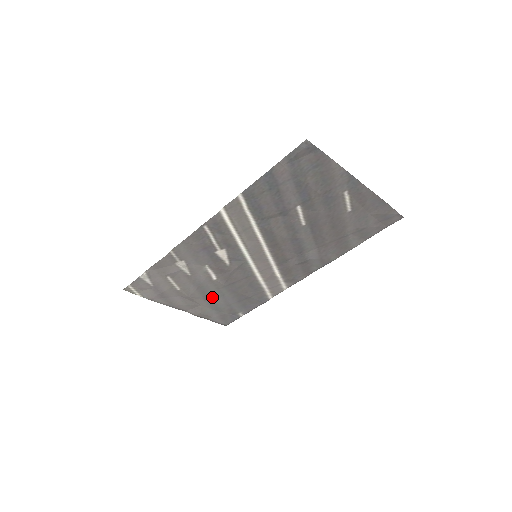
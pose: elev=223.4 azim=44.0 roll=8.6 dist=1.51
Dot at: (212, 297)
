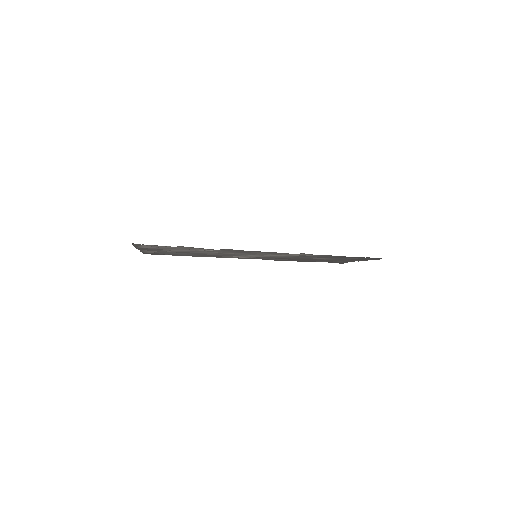
Dot at: occluded
